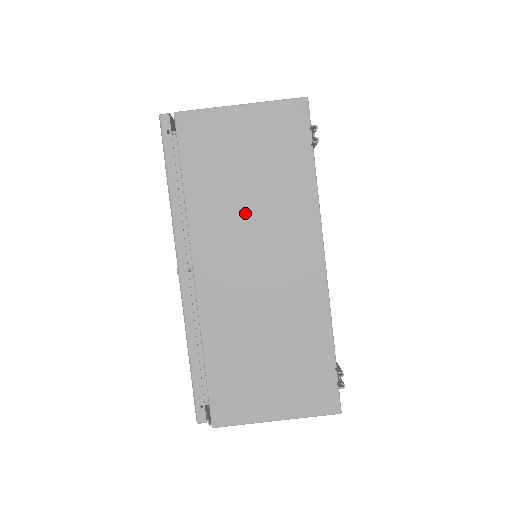
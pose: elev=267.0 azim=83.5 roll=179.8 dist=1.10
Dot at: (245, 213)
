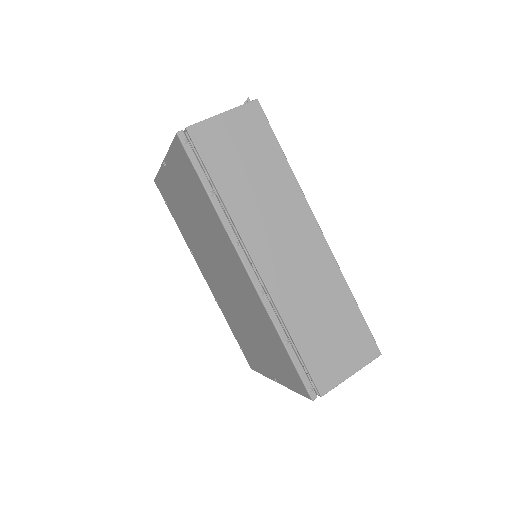
Dot at: occluded
